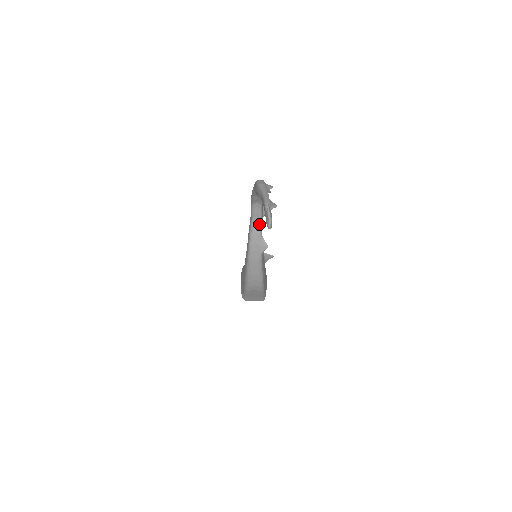
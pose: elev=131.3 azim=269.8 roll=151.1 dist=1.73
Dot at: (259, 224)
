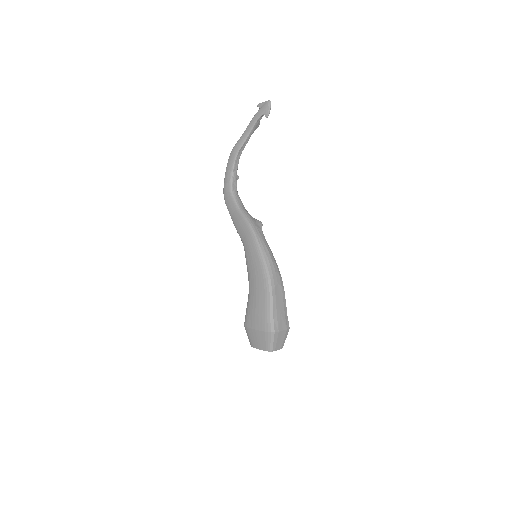
Dot at: (244, 208)
